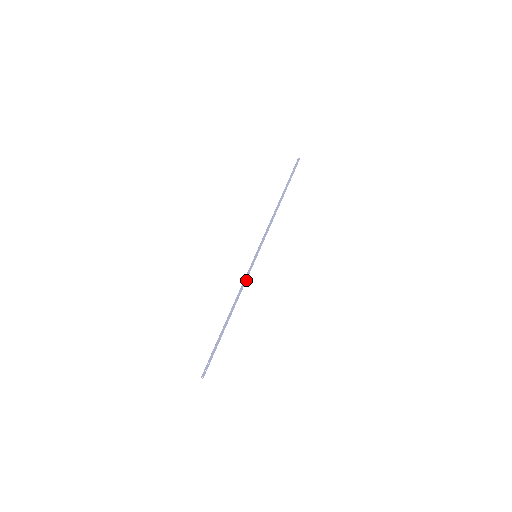
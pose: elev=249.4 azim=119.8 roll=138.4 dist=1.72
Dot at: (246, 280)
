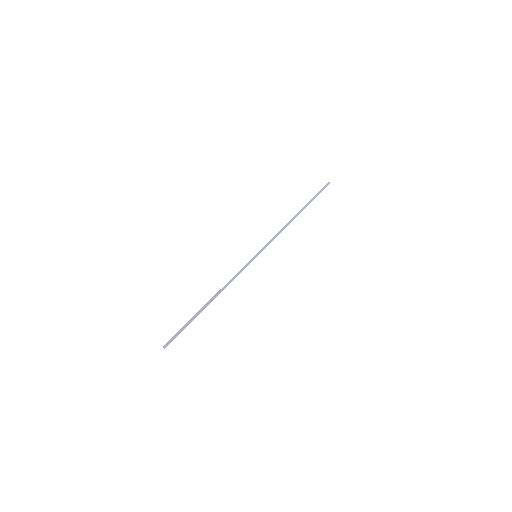
Dot at: (238, 274)
